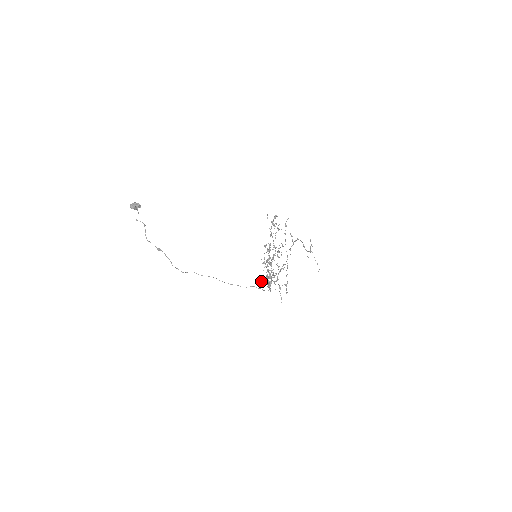
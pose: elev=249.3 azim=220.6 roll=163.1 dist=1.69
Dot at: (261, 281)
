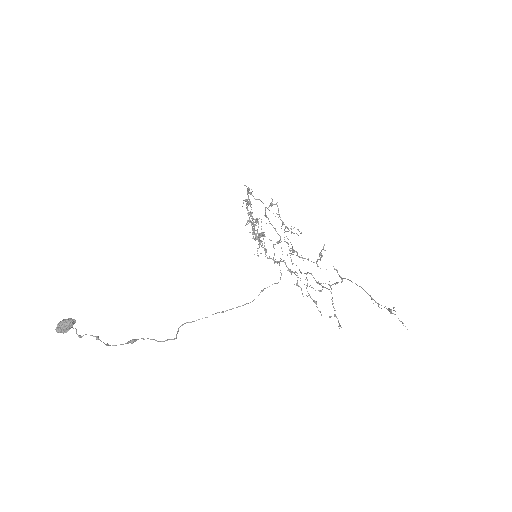
Dot at: (258, 256)
